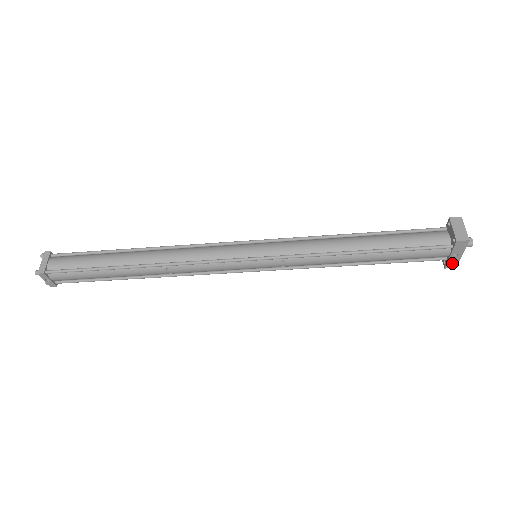
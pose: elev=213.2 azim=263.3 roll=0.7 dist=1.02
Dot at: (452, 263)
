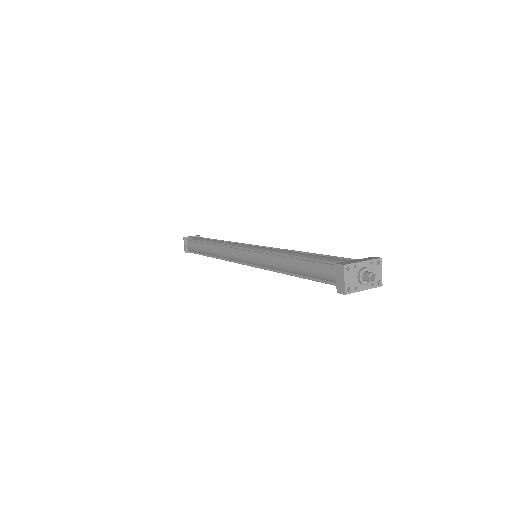
Dot at: (371, 286)
